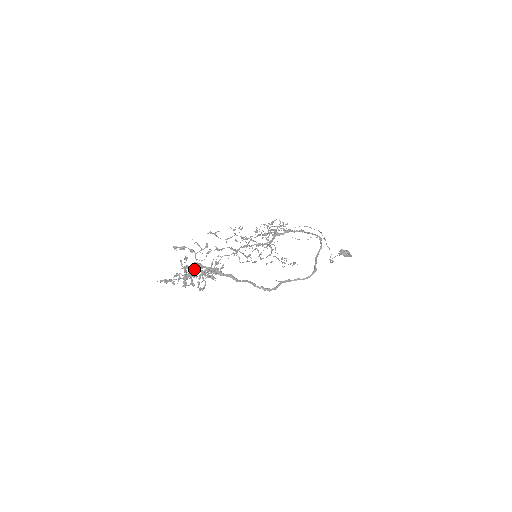
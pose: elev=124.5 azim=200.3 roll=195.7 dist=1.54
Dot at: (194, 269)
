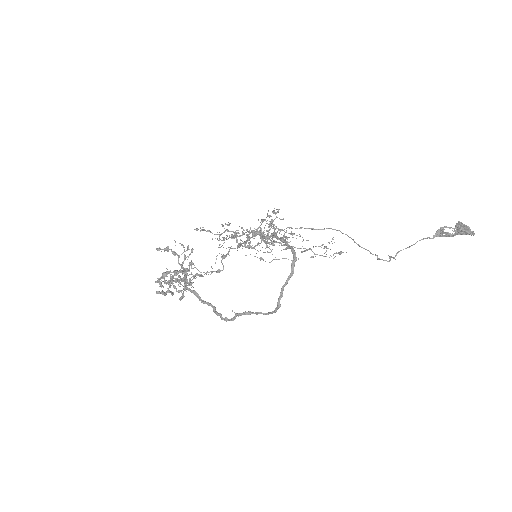
Dot at: (171, 277)
